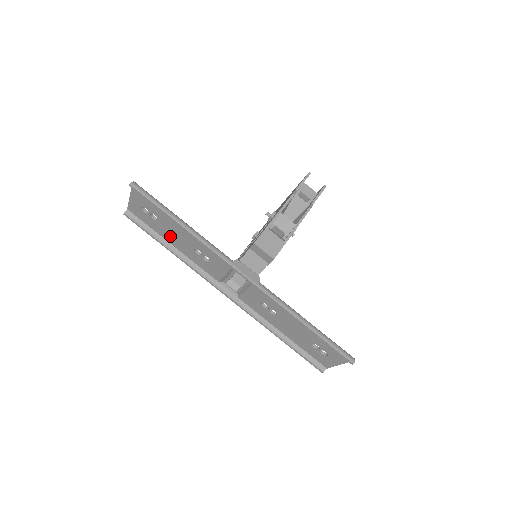
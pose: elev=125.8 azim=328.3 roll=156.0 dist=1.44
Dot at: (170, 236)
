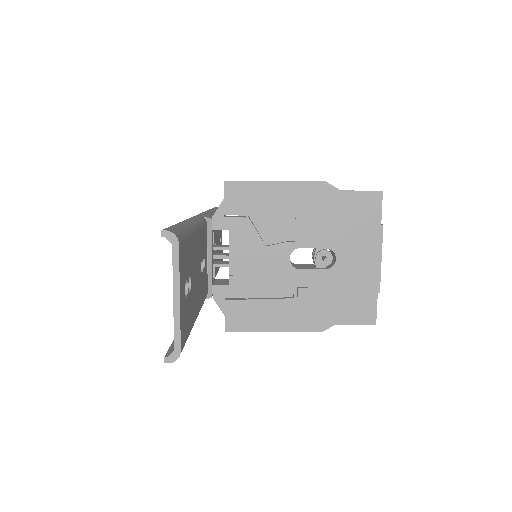
Dot at: occluded
